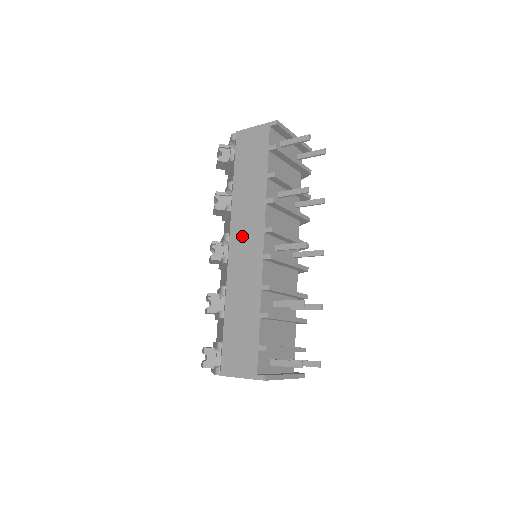
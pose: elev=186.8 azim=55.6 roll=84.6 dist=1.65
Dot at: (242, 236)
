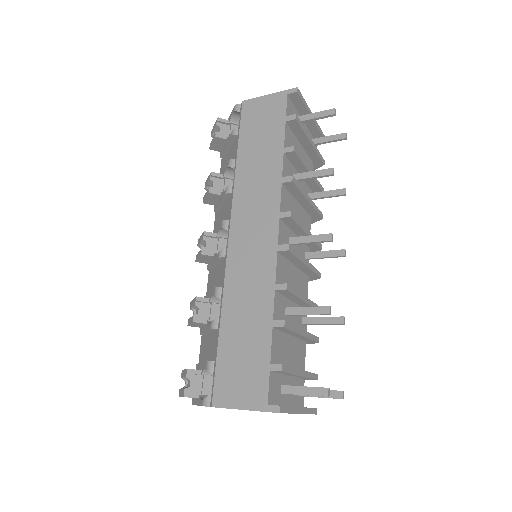
Dot at: (248, 223)
